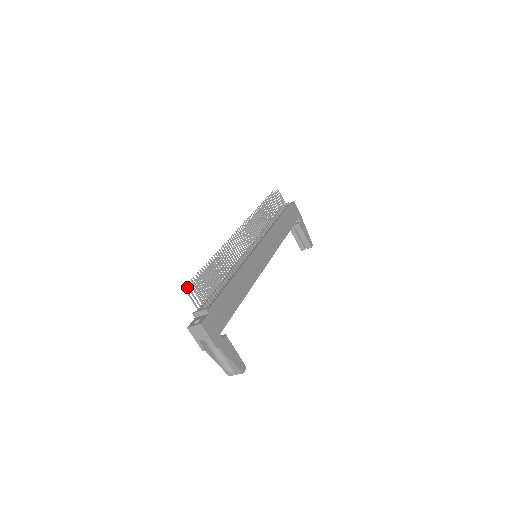
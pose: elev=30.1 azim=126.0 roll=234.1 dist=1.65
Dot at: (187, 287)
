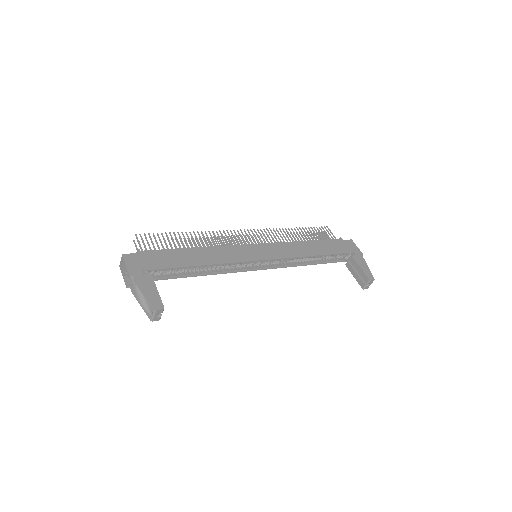
Dot at: occluded
